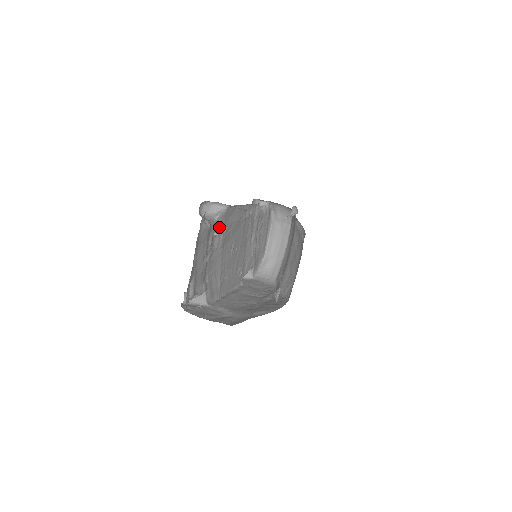
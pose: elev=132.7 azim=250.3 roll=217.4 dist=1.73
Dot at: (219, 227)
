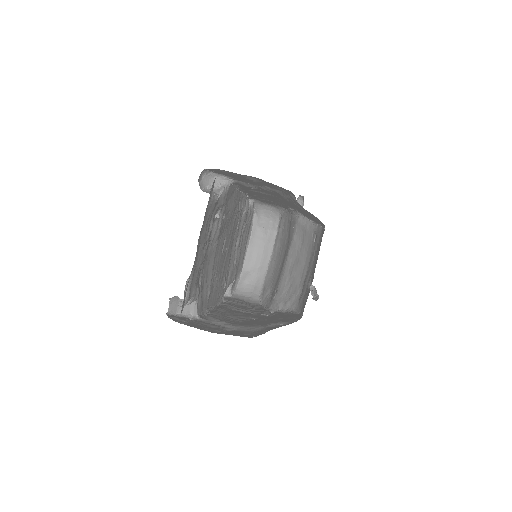
Dot at: (220, 208)
